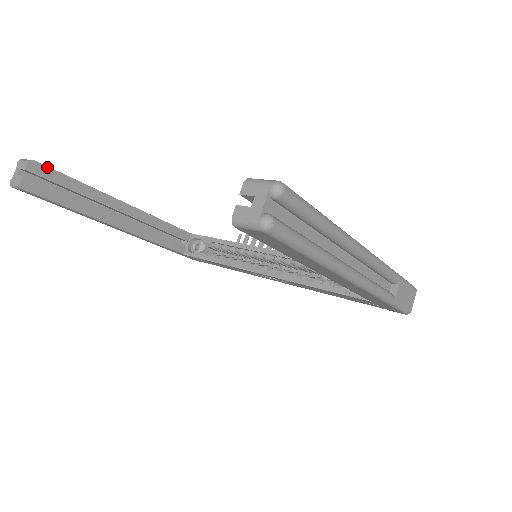
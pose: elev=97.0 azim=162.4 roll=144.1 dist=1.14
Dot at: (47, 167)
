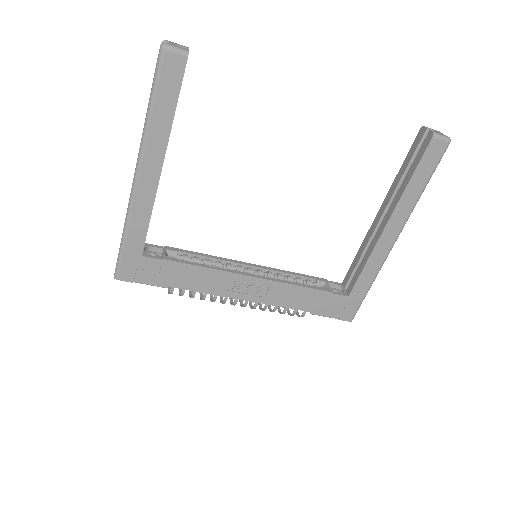
Dot at: occluded
